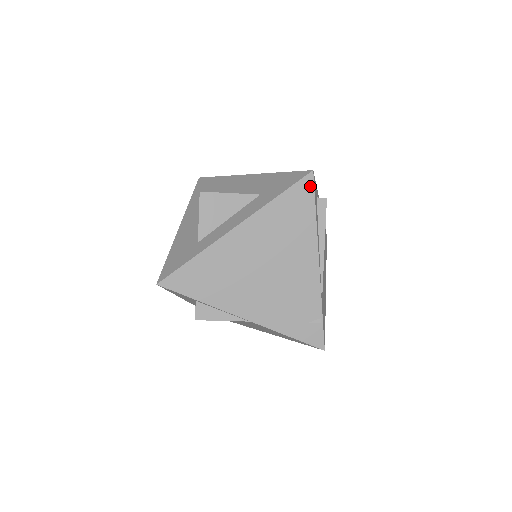
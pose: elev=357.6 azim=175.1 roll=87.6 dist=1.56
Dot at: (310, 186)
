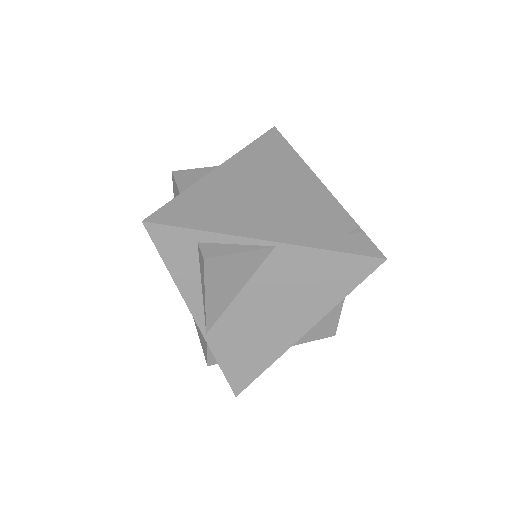
Dot at: (278, 135)
